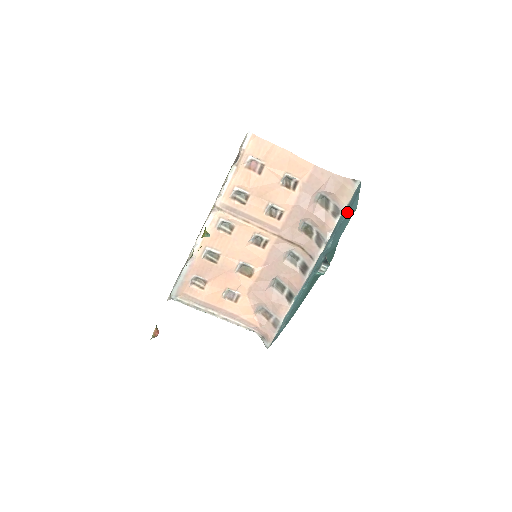
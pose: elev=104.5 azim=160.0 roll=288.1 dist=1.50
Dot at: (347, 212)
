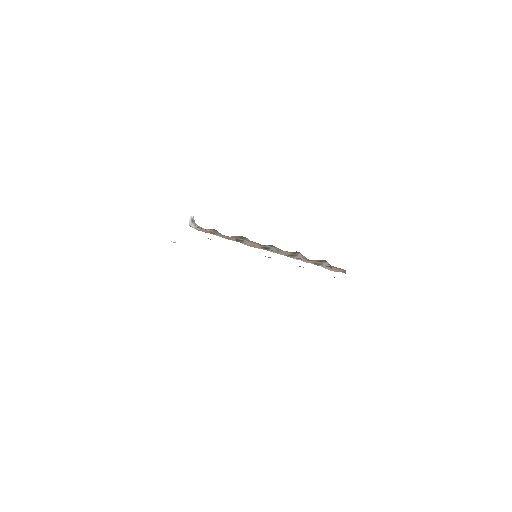
Dot at: occluded
